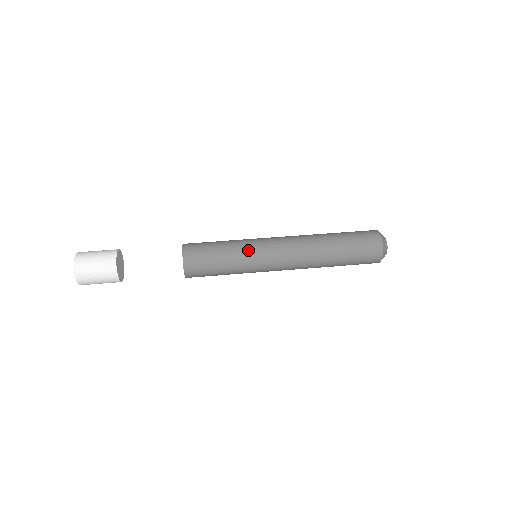
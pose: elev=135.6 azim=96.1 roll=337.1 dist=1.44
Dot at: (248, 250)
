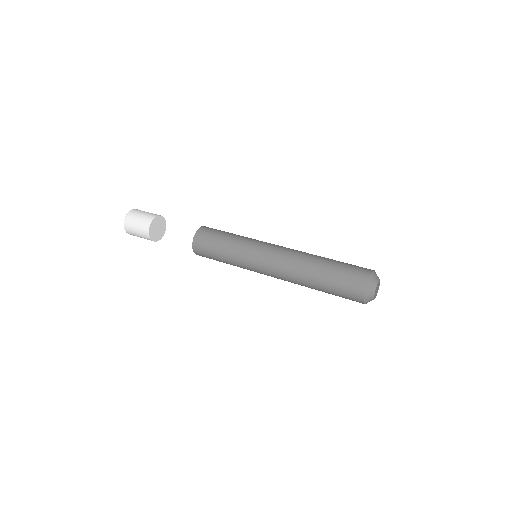
Dot at: (241, 259)
